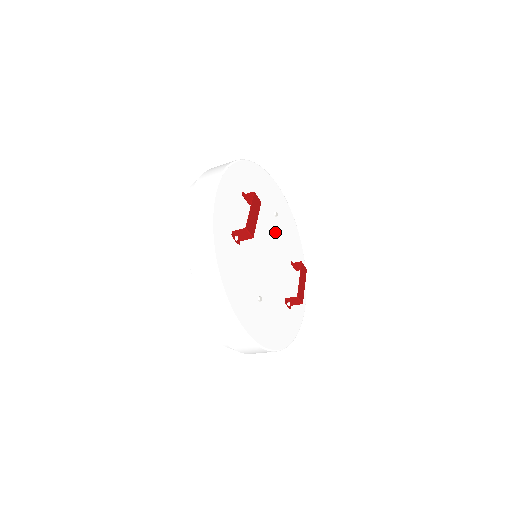
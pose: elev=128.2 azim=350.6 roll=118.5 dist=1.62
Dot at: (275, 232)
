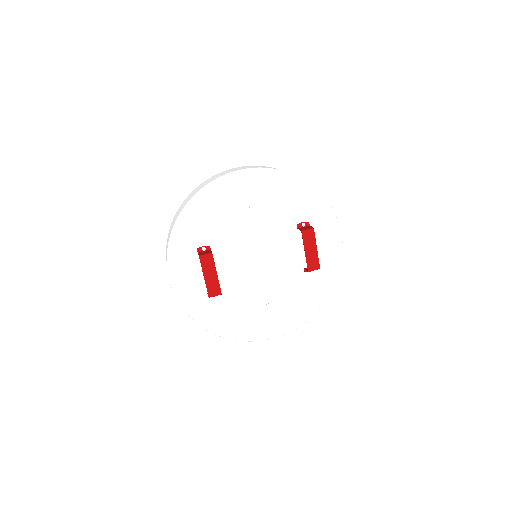
Dot at: (258, 227)
